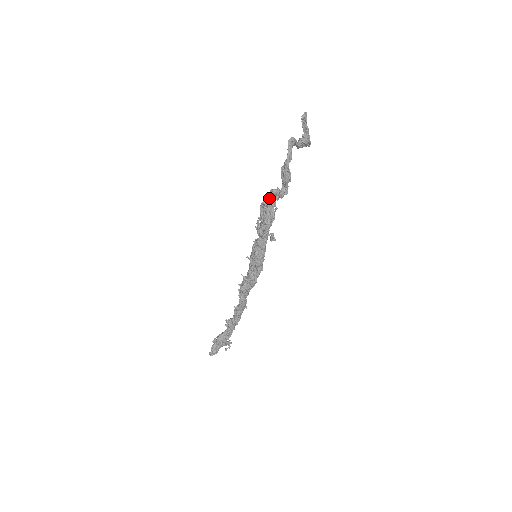
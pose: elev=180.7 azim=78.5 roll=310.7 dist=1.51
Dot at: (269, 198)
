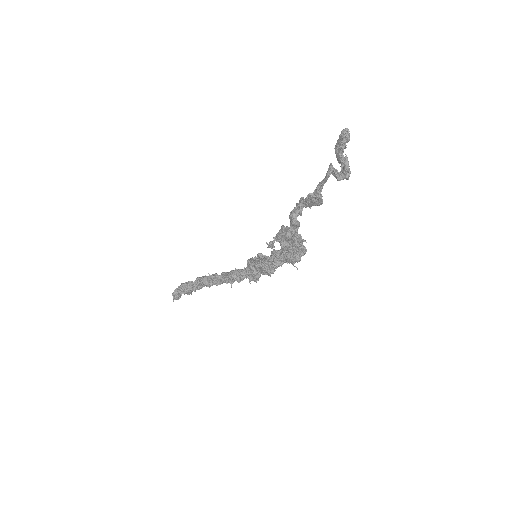
Dot at: occluded
